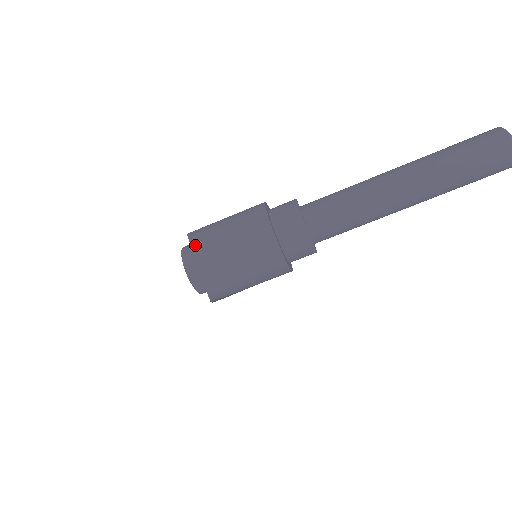
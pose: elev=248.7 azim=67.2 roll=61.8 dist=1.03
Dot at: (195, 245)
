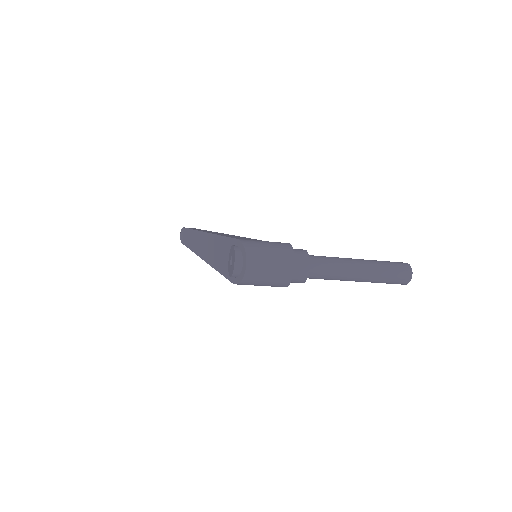
Dot at: (249, 256)
